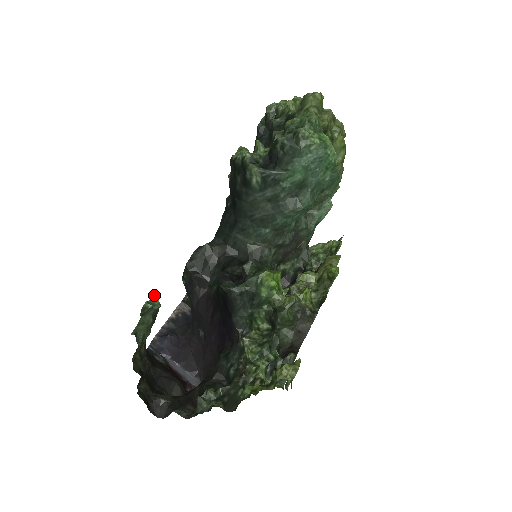
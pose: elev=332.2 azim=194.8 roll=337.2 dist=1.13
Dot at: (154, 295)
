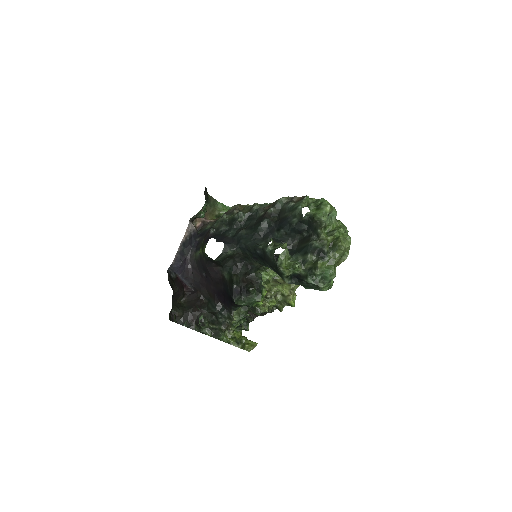
Dot at: occluded
